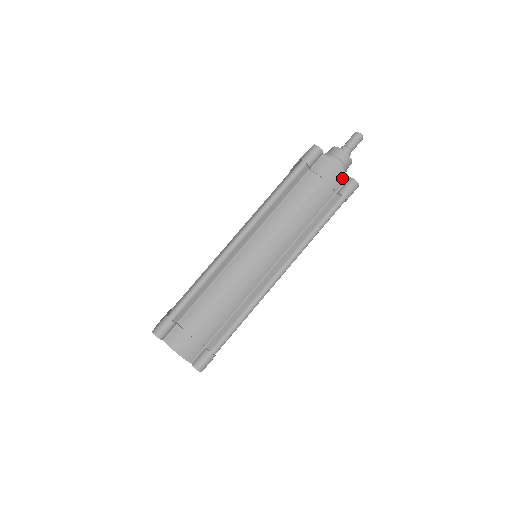
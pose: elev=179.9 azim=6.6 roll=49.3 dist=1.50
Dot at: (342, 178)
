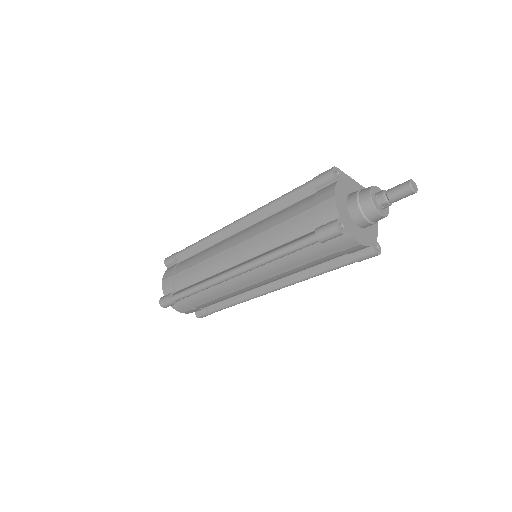
Dot at: (331, 214)
